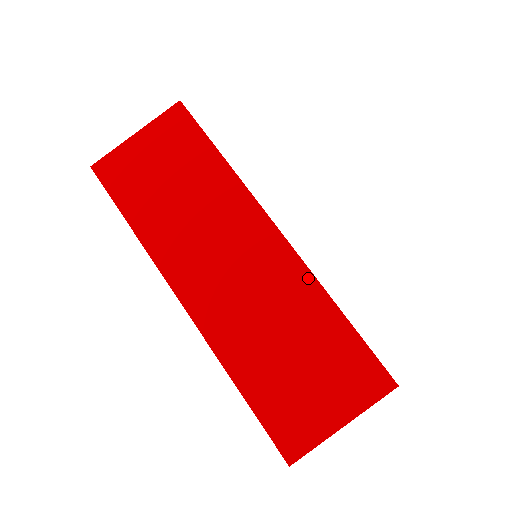
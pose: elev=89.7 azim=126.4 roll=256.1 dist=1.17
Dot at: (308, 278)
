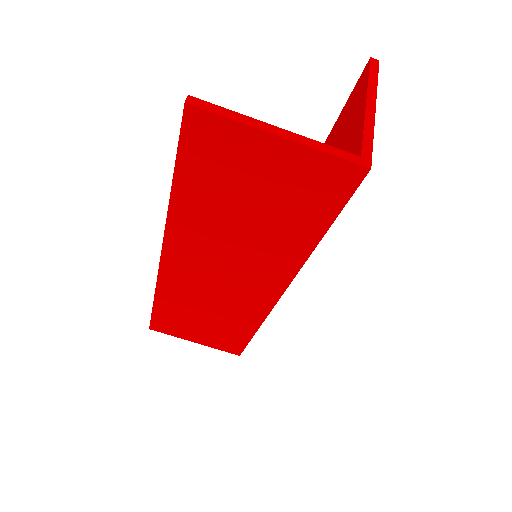
Dot at: (261, 316)
